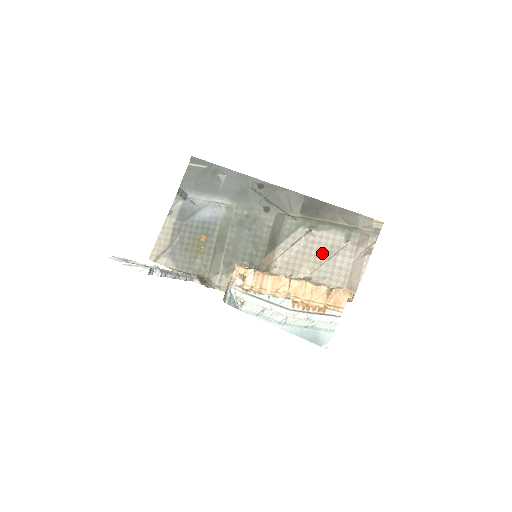
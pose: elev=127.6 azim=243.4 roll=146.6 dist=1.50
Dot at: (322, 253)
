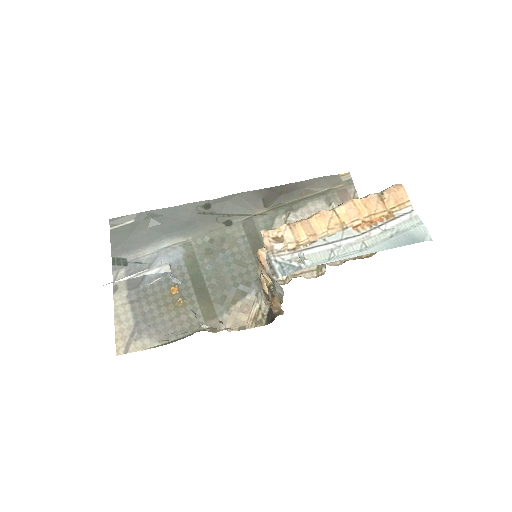
Dot at: occluded
